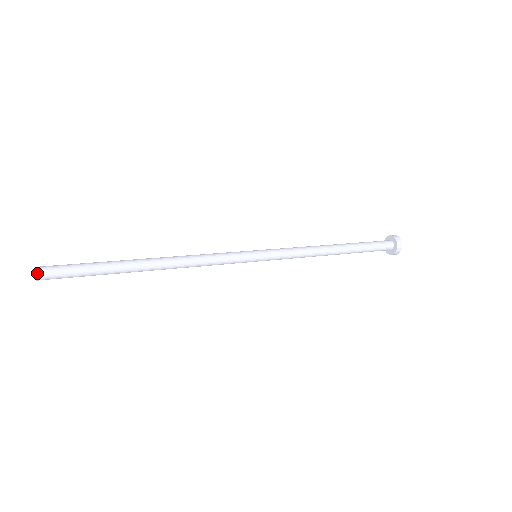
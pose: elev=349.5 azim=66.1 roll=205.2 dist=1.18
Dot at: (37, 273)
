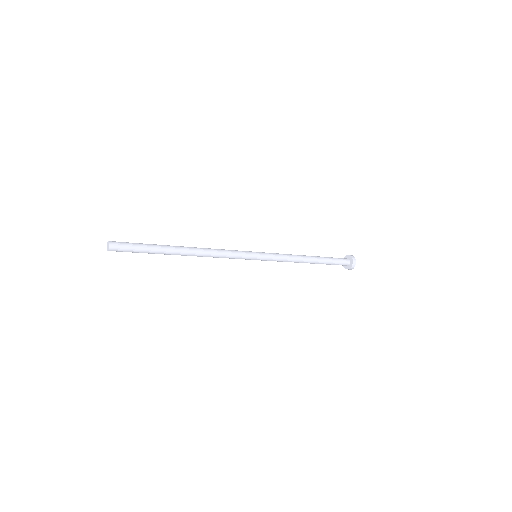
Dot at: (110, 241)
